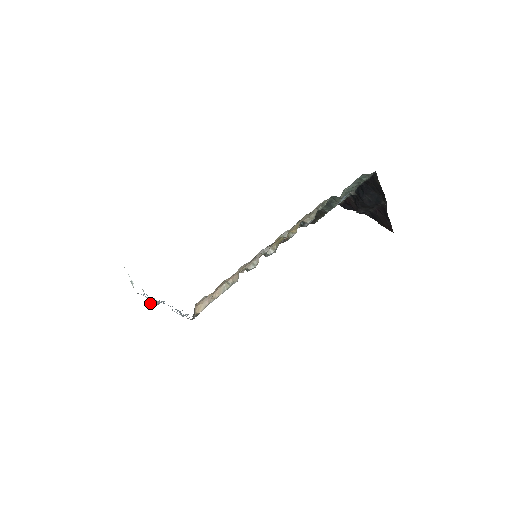
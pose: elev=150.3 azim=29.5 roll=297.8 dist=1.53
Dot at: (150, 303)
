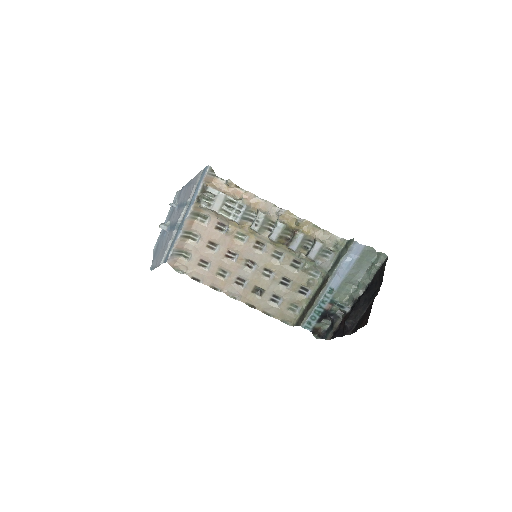
Dot at: (173, 204)
